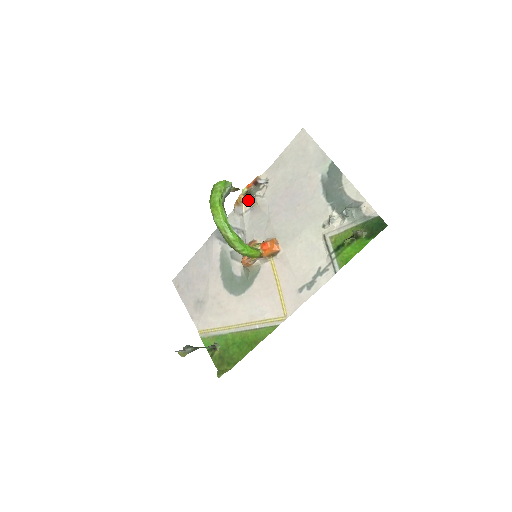
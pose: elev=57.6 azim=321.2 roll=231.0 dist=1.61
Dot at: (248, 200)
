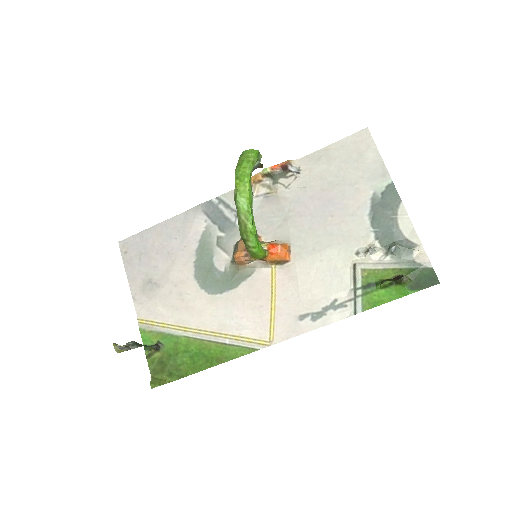
Dot at: (265, 183)
